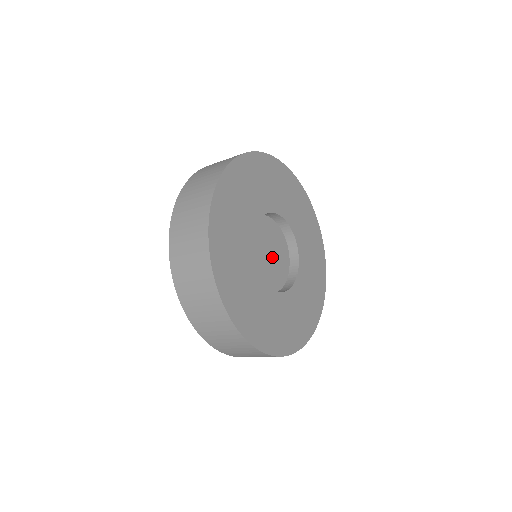
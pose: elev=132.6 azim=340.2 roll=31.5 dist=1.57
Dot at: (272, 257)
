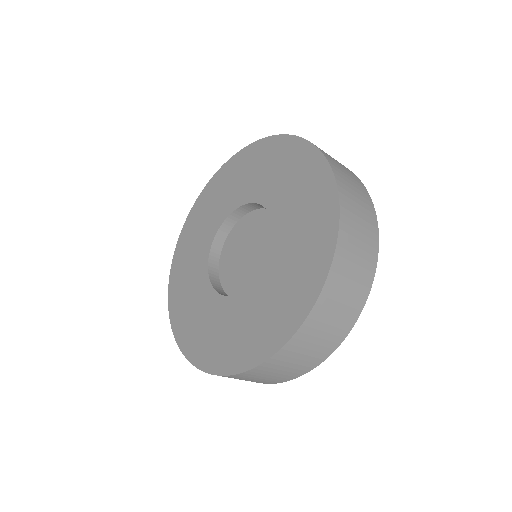
Dot at: occluded
